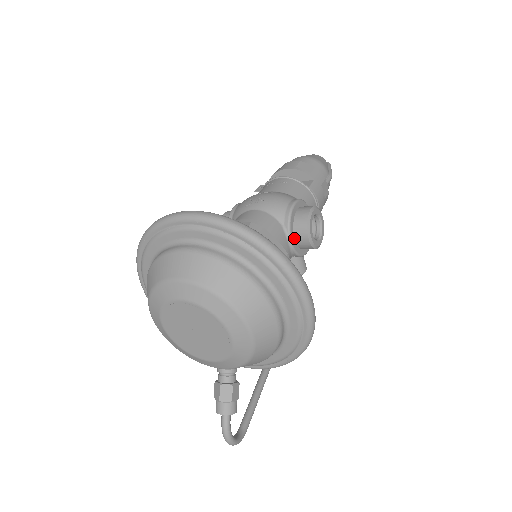
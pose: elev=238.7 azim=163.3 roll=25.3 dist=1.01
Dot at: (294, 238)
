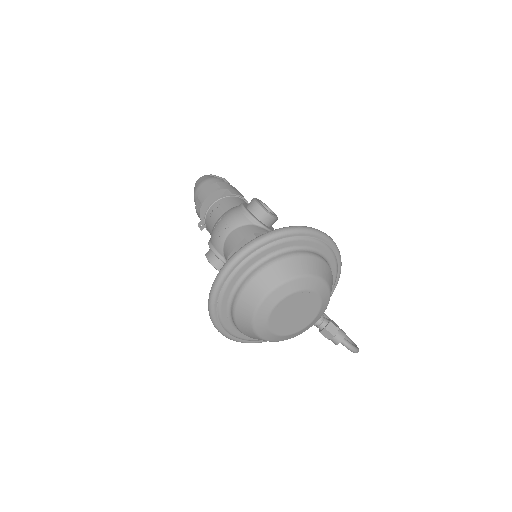
Dot at: (264, 225)
